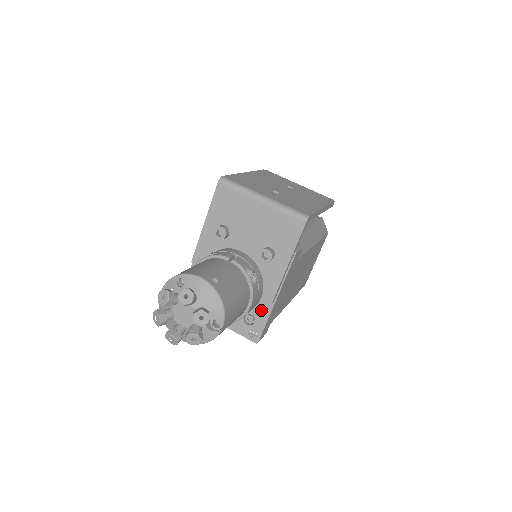
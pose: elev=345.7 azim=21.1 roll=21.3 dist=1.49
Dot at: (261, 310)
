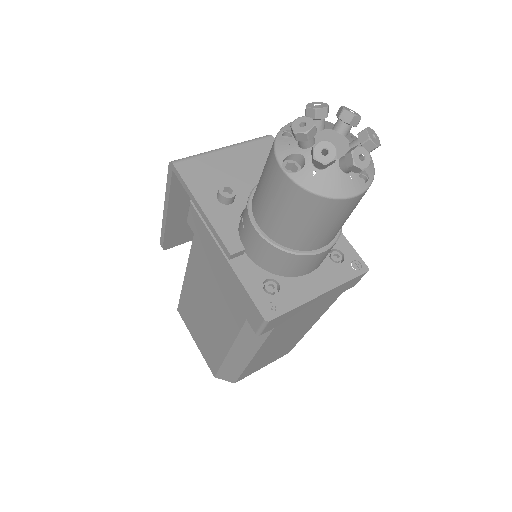
Dot at: occluded
